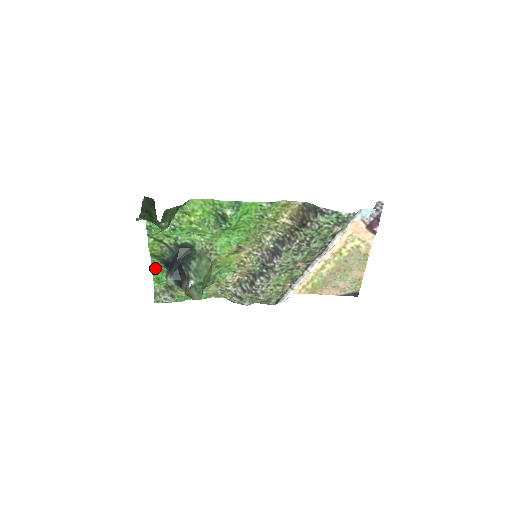
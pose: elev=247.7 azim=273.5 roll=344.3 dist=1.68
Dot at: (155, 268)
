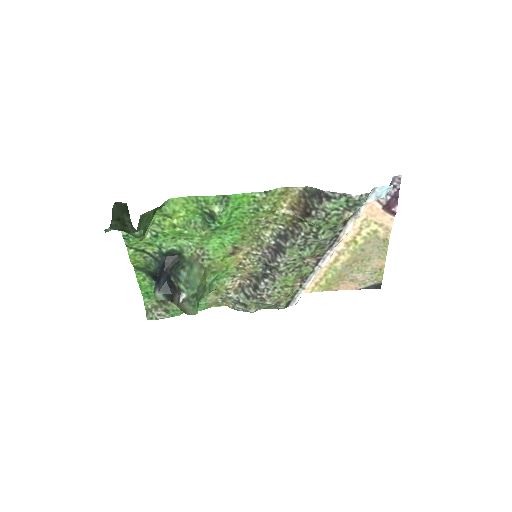
Dot at: (142, 282)
